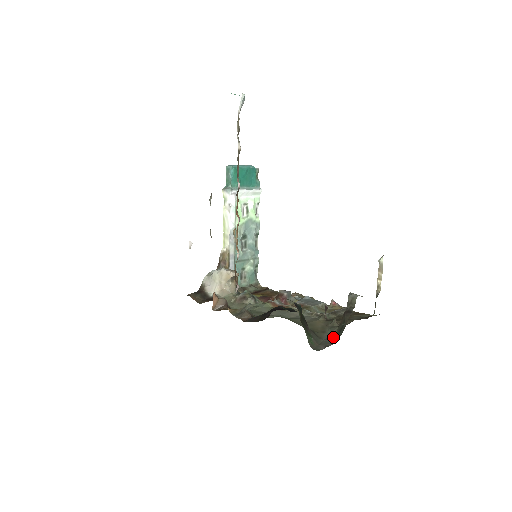
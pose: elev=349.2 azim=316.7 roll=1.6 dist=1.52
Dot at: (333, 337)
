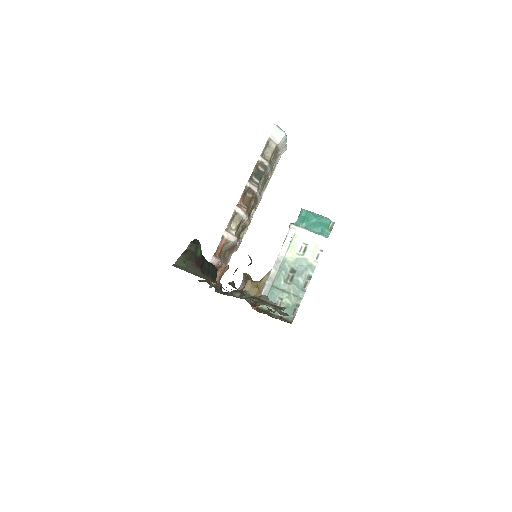
Dot at: occluded
